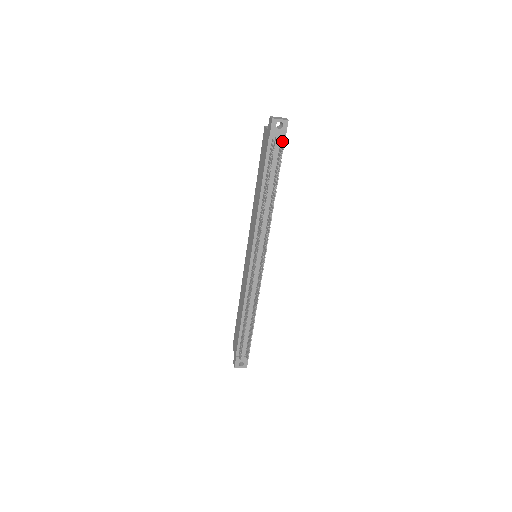
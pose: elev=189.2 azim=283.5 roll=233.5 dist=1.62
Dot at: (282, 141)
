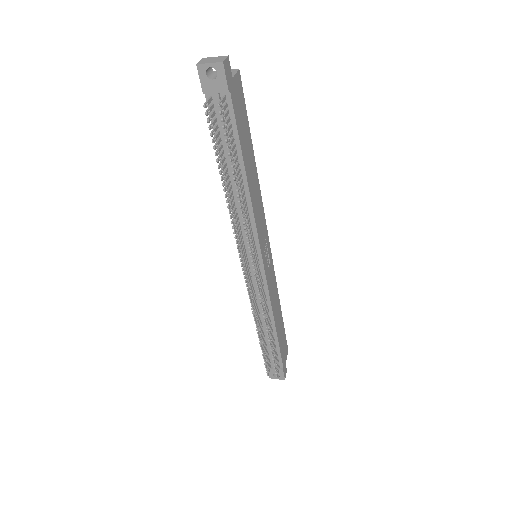
Dot at: (220, 100)
